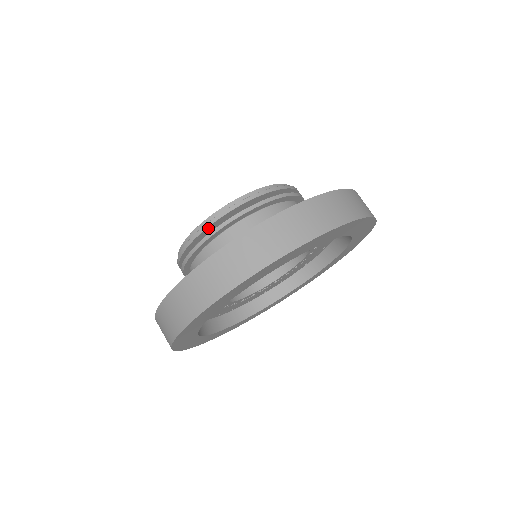
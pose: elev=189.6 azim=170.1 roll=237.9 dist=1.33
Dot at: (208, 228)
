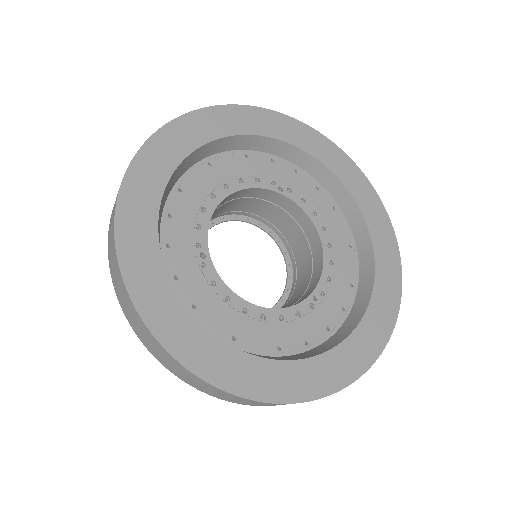
Dot at: occluded
